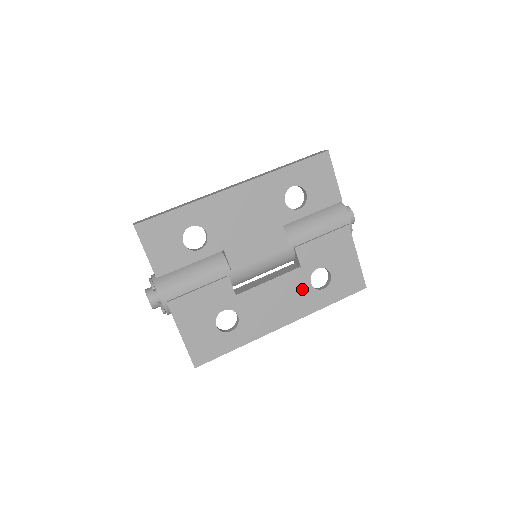
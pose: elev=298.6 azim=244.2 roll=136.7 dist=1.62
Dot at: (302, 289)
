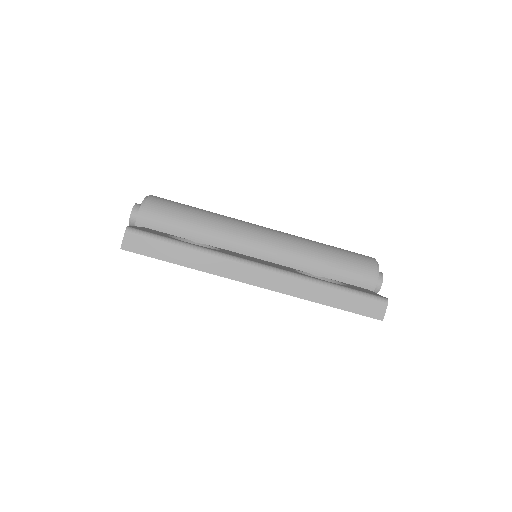
Dot at: occluded
